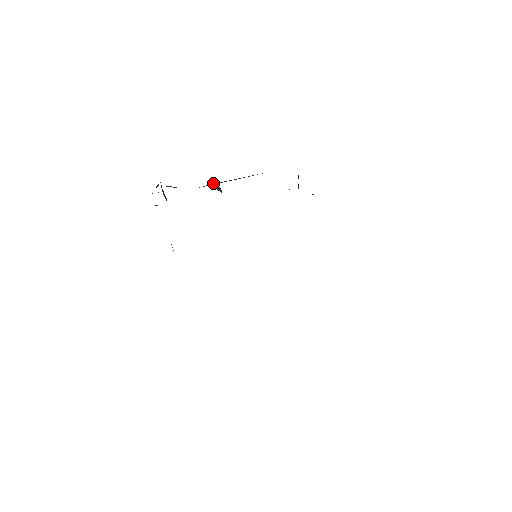
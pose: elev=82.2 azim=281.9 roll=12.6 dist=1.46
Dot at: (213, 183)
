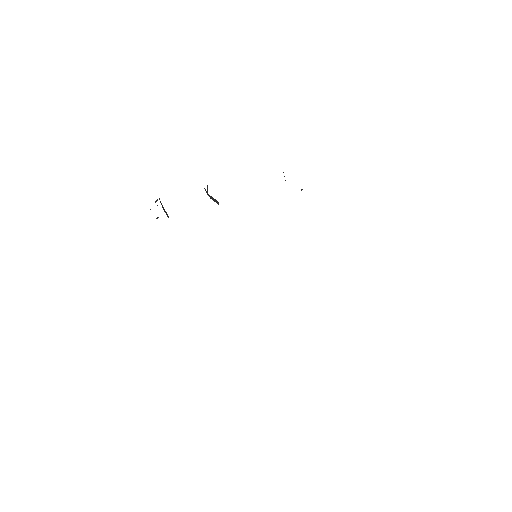
Dot at: (207, 193)
